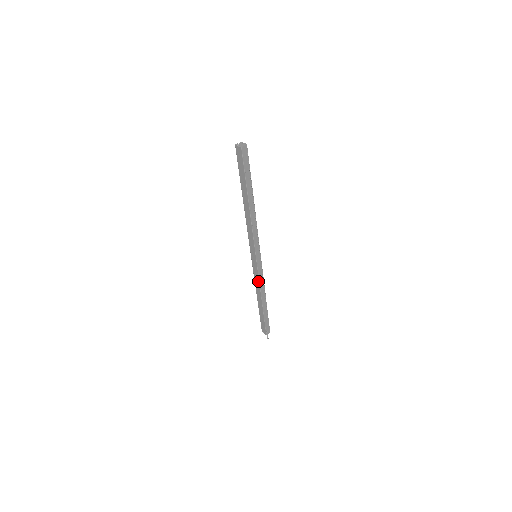
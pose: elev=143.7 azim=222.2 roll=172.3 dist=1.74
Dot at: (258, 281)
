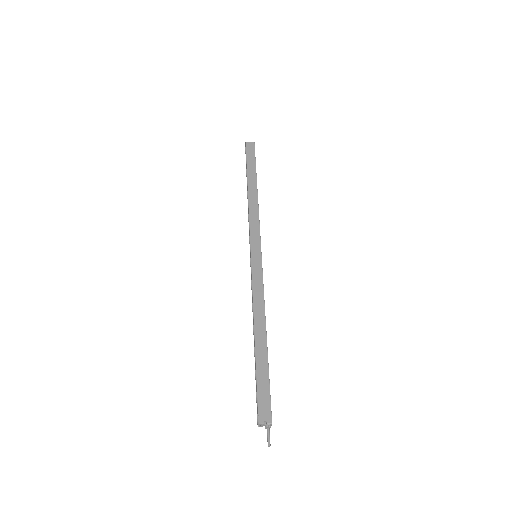
Dot at: (261, 290)
